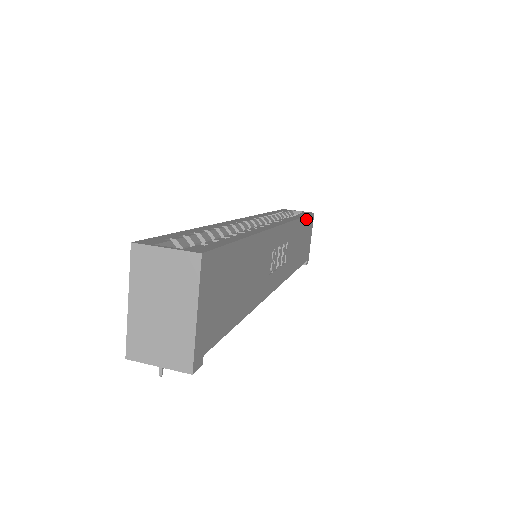
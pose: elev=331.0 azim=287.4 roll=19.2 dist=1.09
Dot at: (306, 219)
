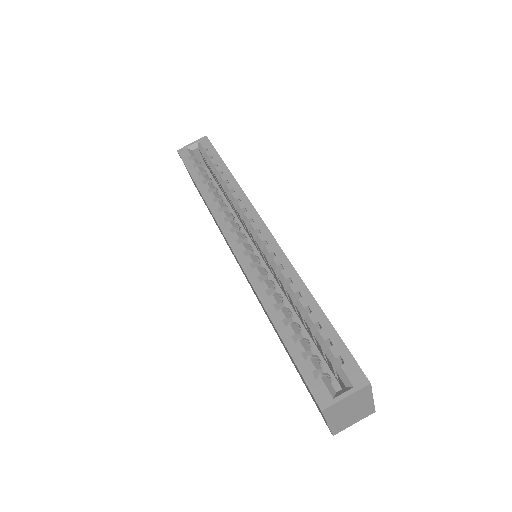
Dot at: occluded
